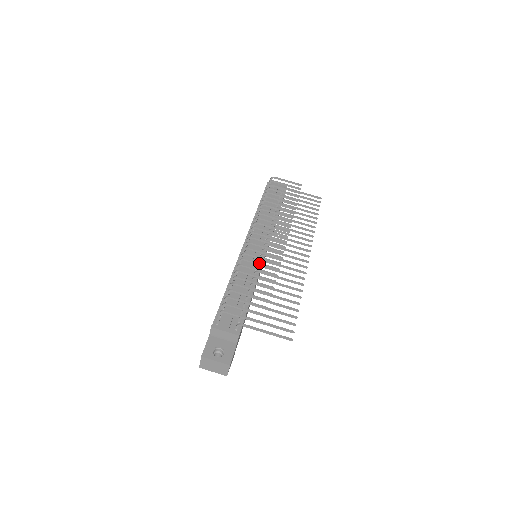
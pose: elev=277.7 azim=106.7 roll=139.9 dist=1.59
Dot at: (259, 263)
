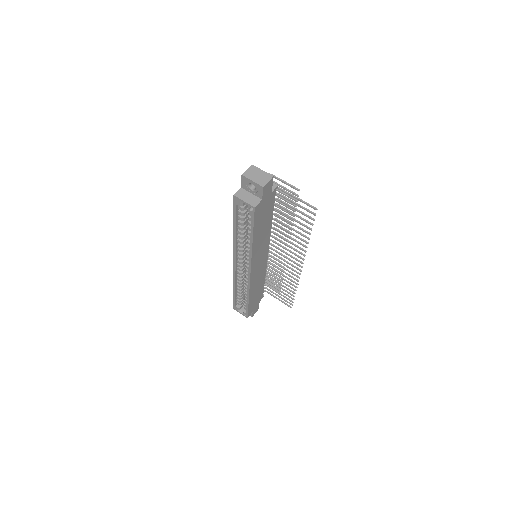
Dot at: occluded
